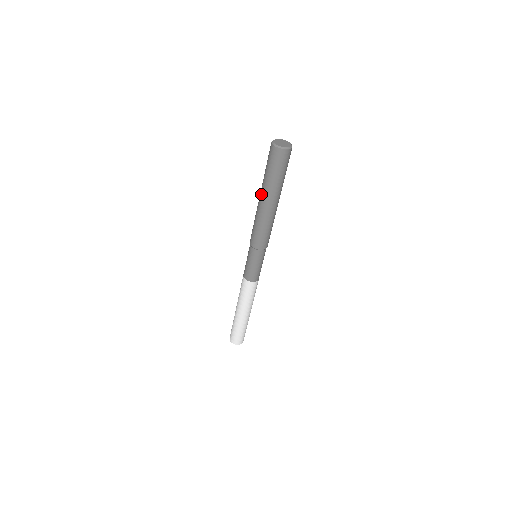
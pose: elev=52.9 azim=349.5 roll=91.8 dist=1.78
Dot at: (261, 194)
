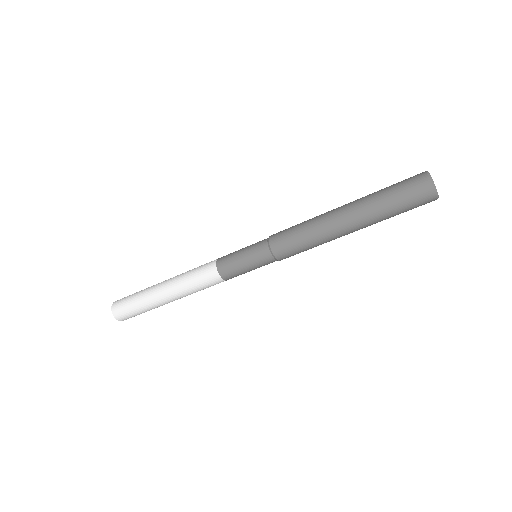
Dot at: (349, 203)
